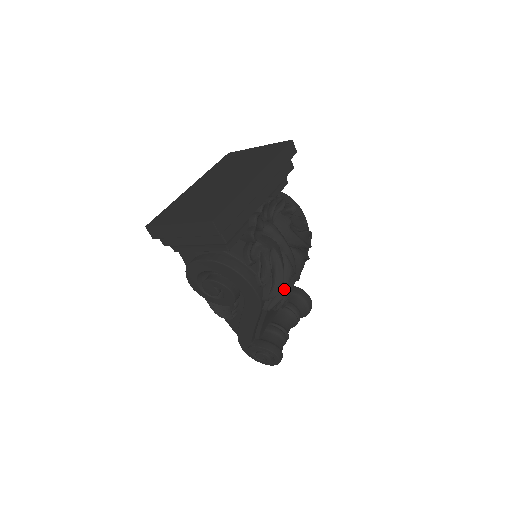
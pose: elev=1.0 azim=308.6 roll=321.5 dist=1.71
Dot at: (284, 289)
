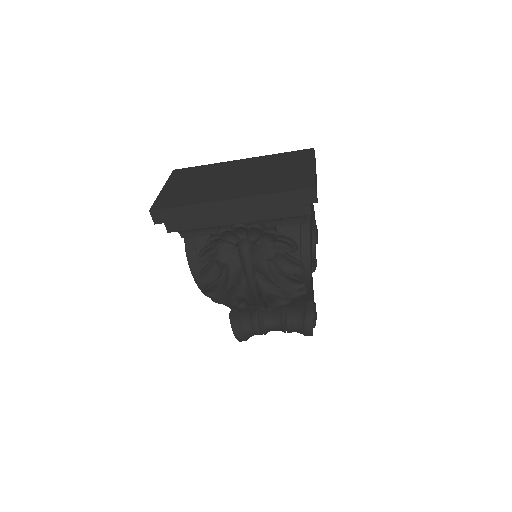
Dot at: (229, 300)
